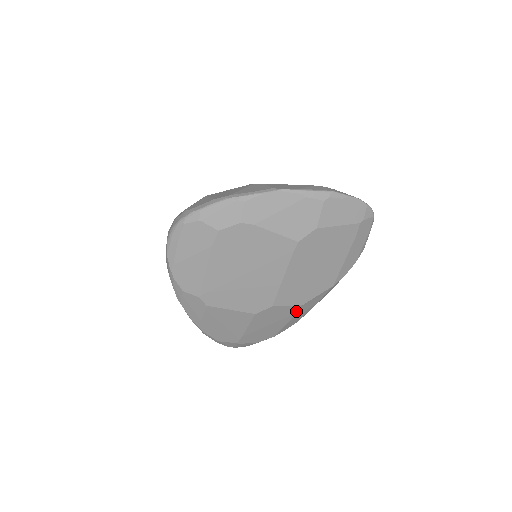
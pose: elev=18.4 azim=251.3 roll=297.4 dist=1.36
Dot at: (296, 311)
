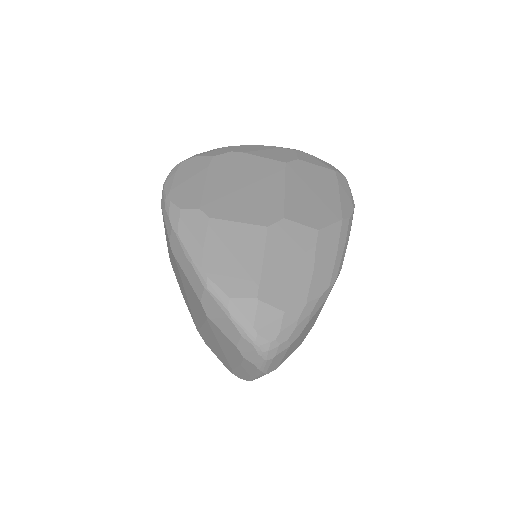
Dot at: (315, 242)
